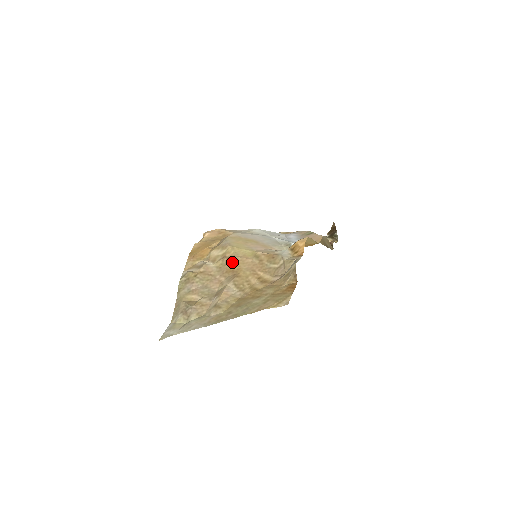
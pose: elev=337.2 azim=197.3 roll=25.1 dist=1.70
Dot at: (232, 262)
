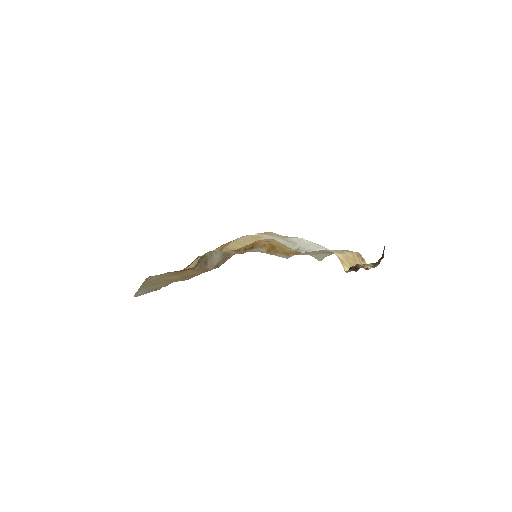
Dot at: occluded
